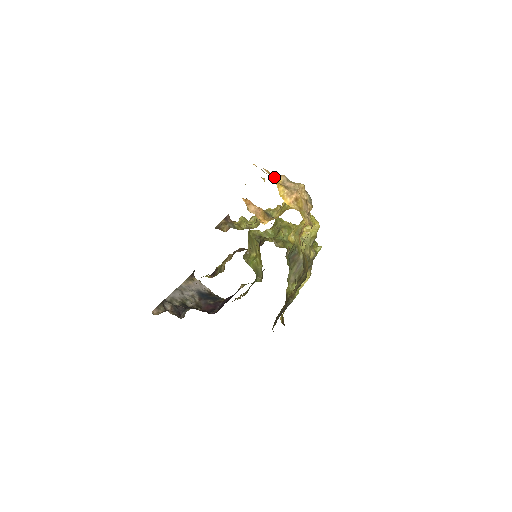
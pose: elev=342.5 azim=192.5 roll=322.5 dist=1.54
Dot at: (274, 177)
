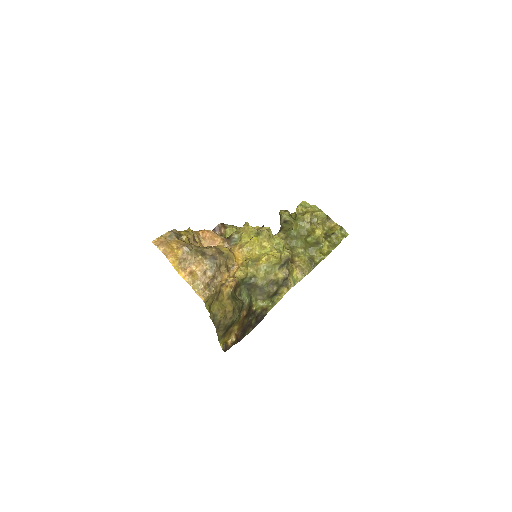
Dot at: (177, 248)
